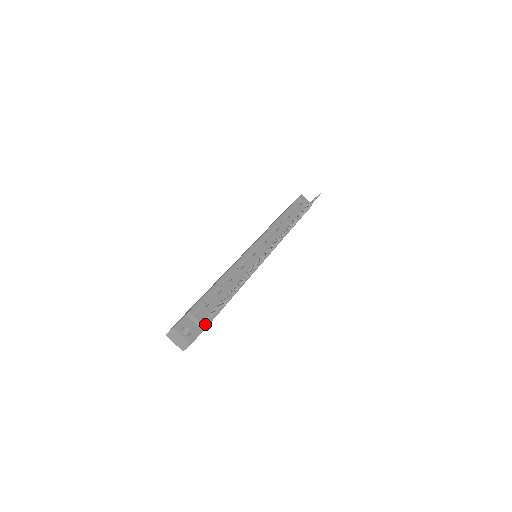
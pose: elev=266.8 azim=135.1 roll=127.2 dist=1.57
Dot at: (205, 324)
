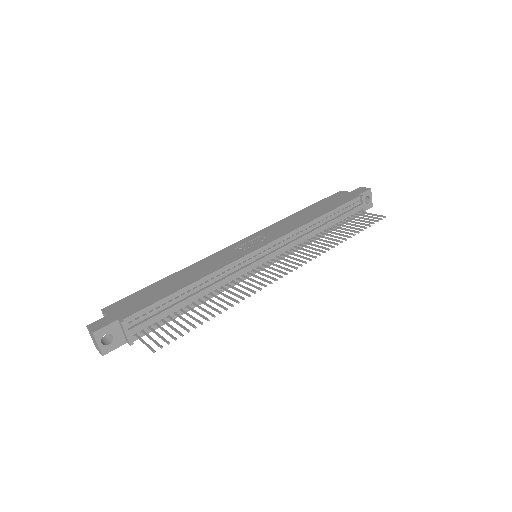
Dot at: (132, 341)
